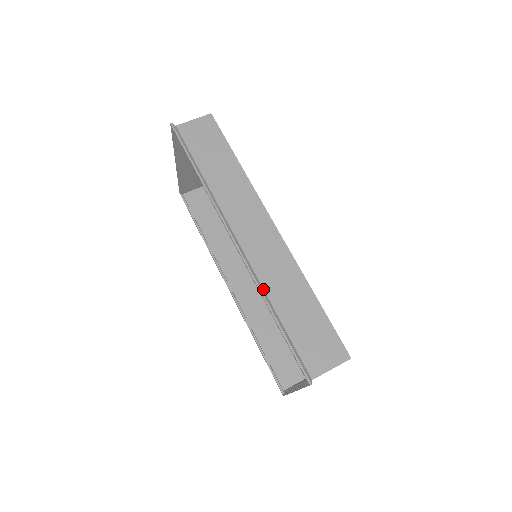
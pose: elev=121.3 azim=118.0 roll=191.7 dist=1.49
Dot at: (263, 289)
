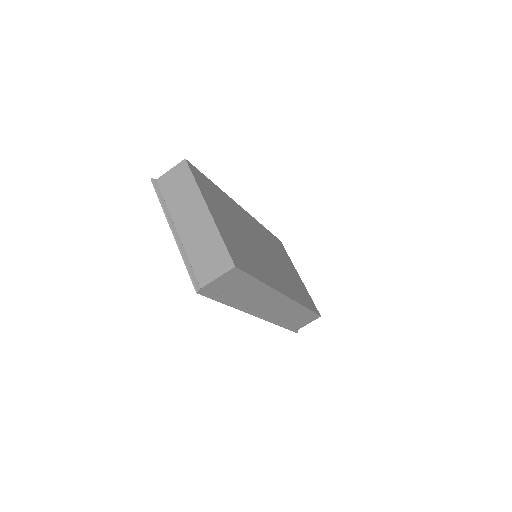
Dot at: (276, 321)
